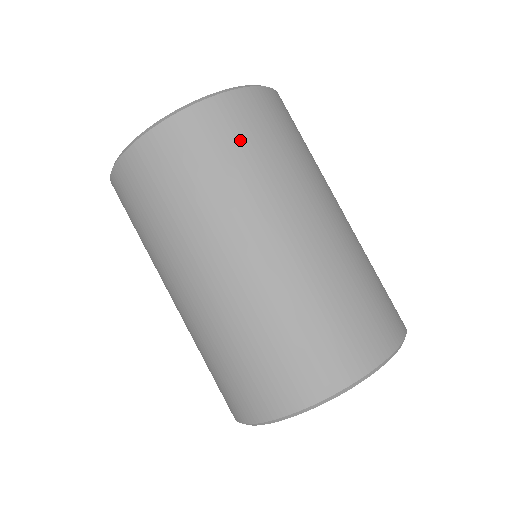
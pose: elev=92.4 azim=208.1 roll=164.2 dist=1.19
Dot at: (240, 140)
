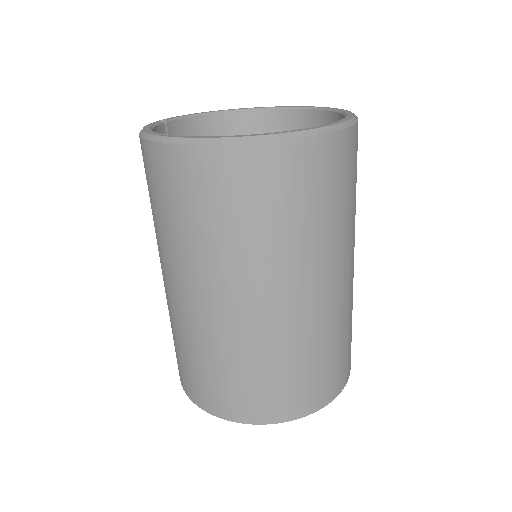
Dot at: (282, 199)
